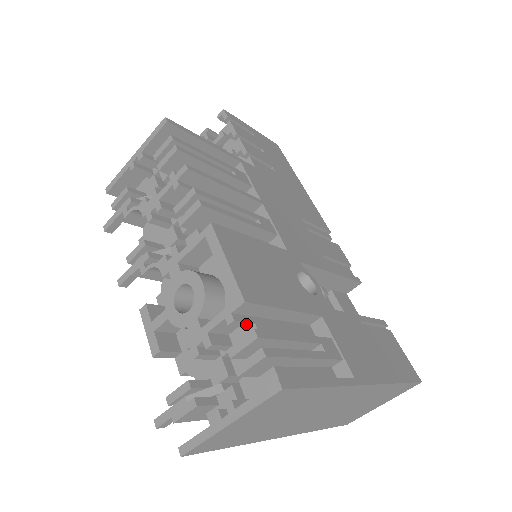
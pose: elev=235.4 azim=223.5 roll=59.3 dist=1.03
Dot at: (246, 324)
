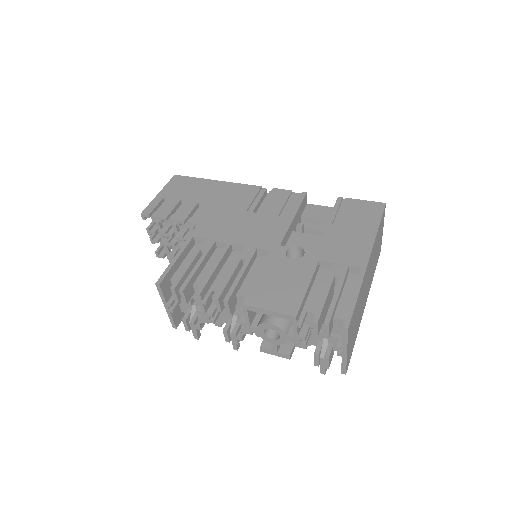
Dot at: (305, 317)
